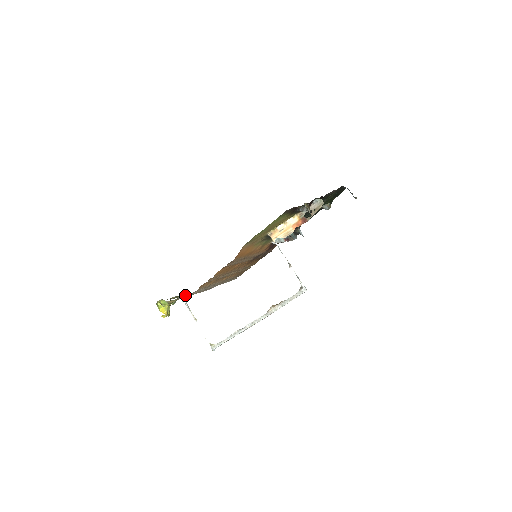
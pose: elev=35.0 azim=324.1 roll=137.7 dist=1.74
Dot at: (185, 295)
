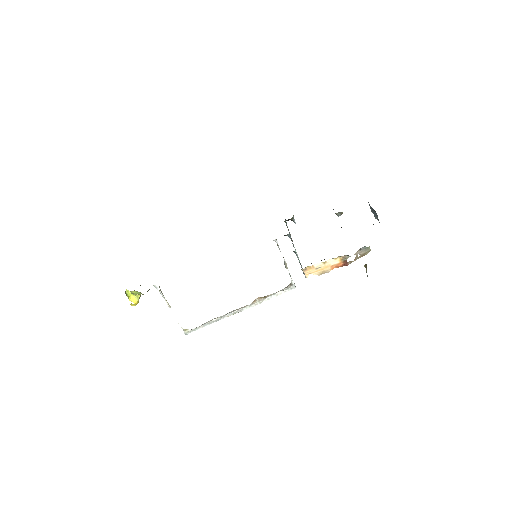
Dot at: occluded
